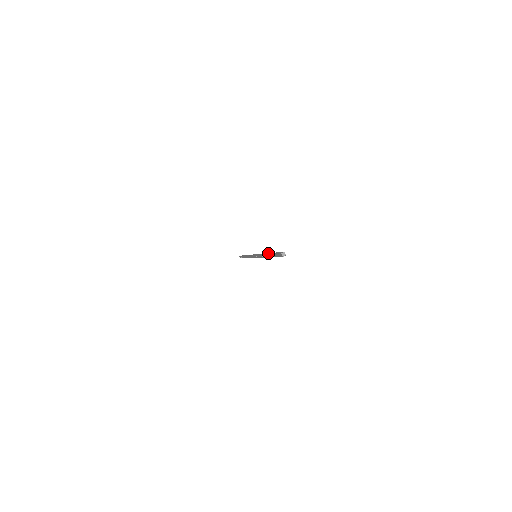
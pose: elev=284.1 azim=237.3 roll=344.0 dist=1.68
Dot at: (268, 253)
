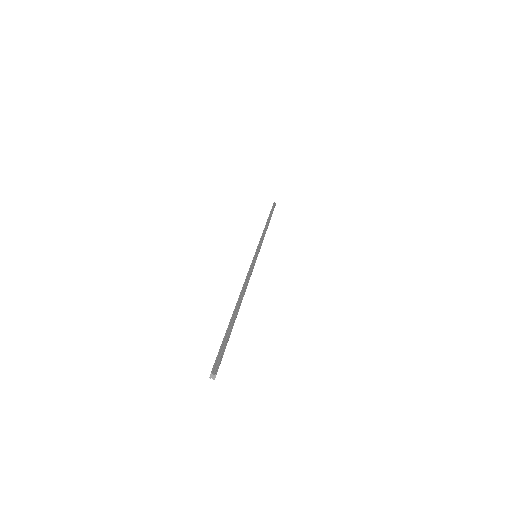
Dot at: (240, 304)
